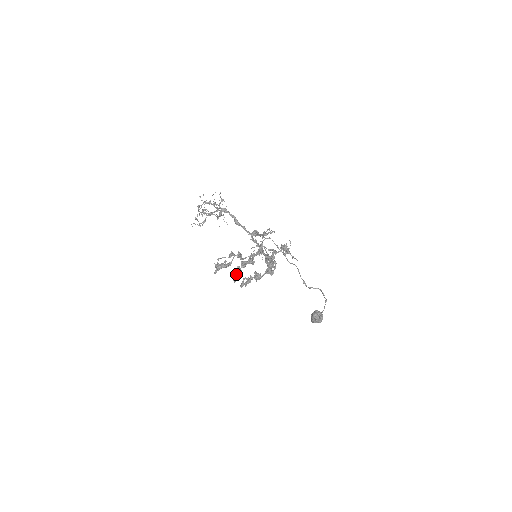
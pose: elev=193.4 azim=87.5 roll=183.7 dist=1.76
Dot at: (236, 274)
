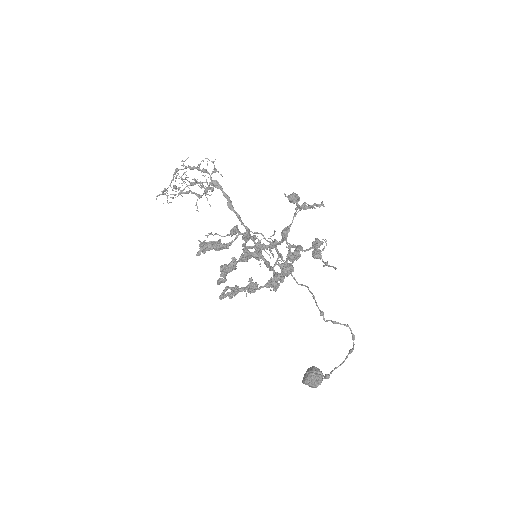
Dot at: (227, 269)
